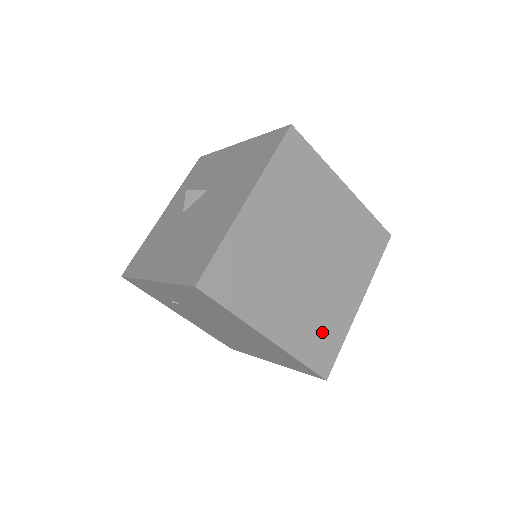
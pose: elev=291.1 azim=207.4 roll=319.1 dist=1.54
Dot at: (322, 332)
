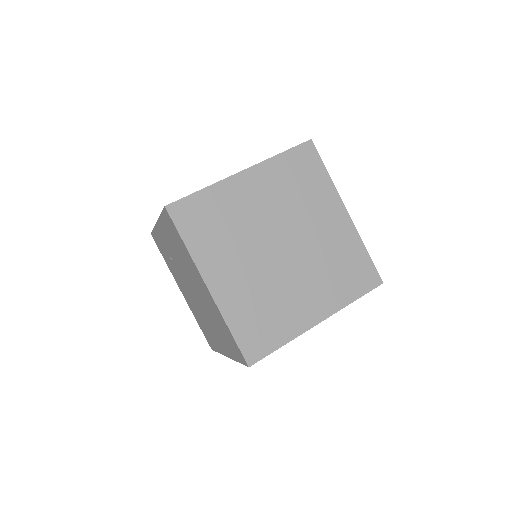
Dot at: (265, 319)
